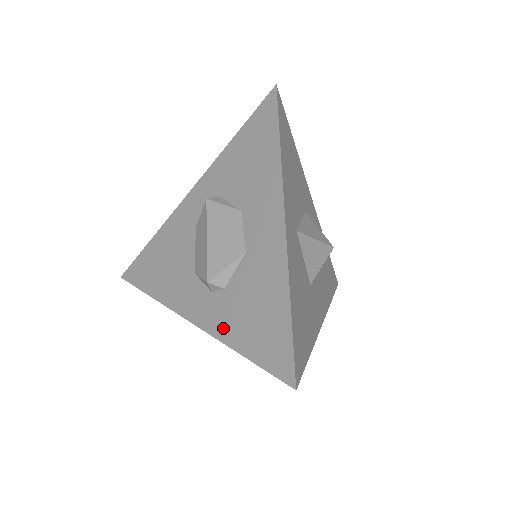
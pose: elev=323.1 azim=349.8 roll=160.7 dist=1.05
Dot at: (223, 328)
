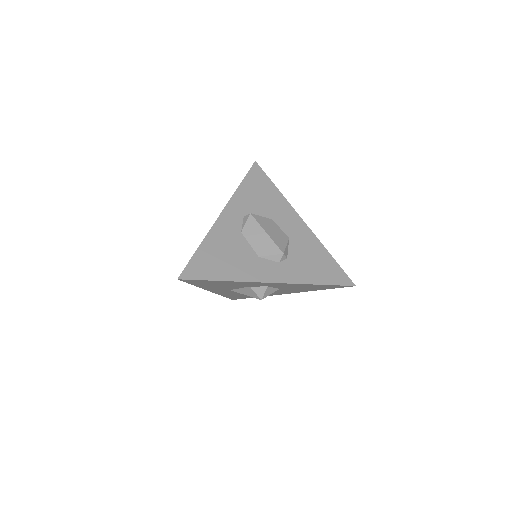
Dot at: (300, 277)
